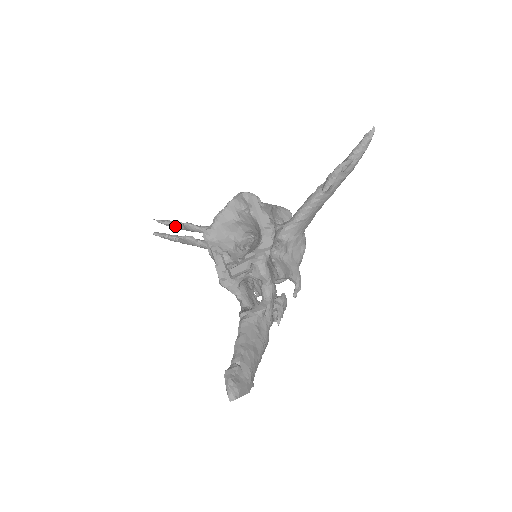
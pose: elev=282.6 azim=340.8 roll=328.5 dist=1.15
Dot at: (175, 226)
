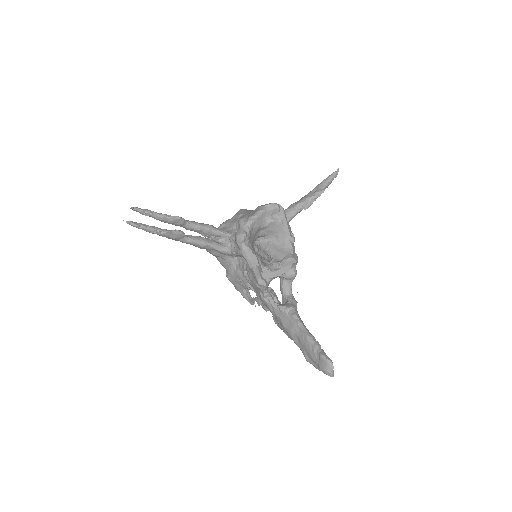
Dot at: (158, 217)
